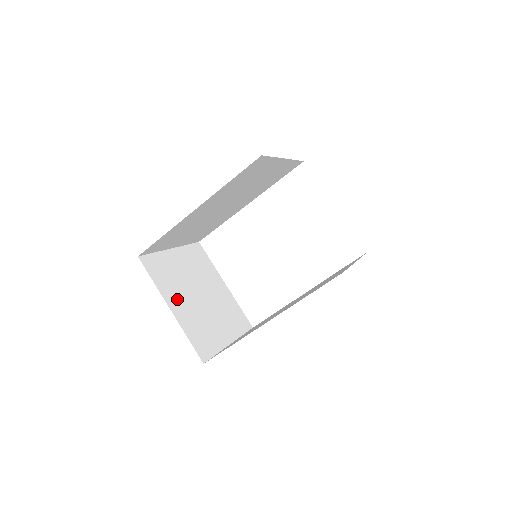
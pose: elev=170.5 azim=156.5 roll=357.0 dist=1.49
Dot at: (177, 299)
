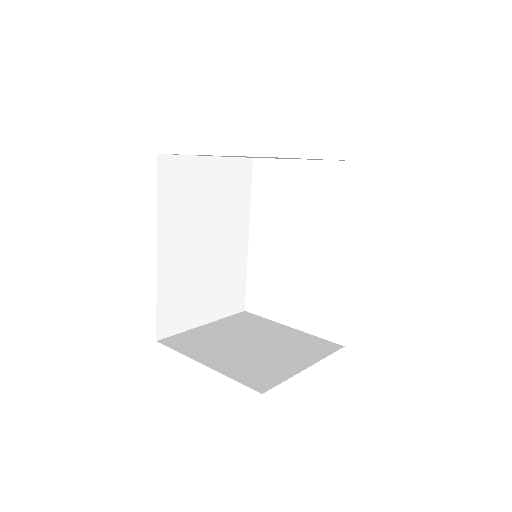
Dot at: (214, 355)
